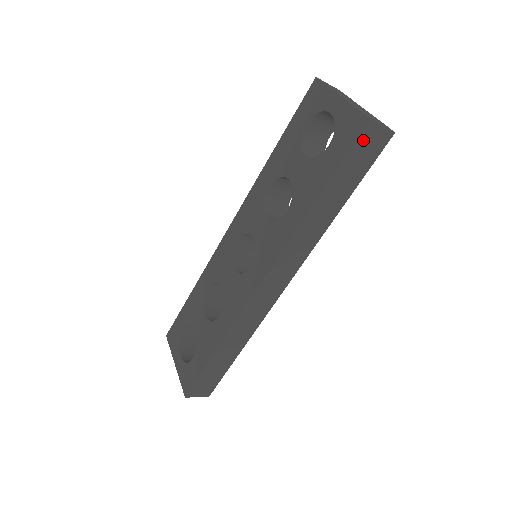
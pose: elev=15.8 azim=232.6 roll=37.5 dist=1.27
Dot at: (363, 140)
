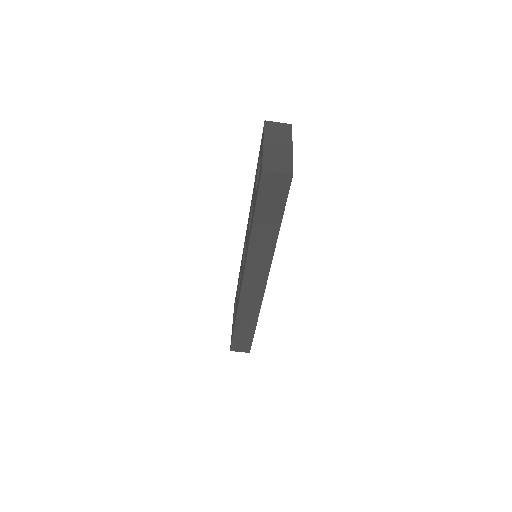
Dot at: (265, 184)
